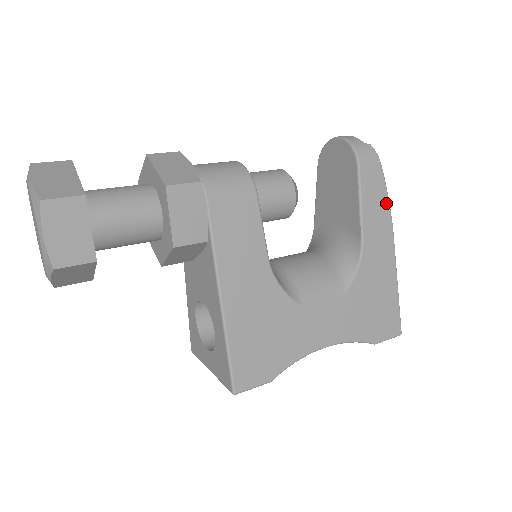
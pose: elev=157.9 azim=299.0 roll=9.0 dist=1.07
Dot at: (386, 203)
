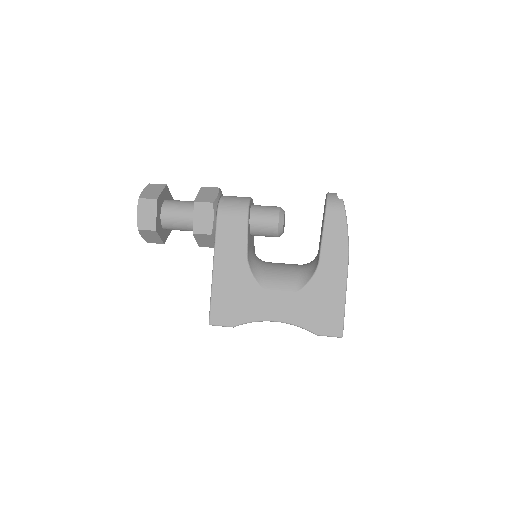
Dot at: (345, 240)
